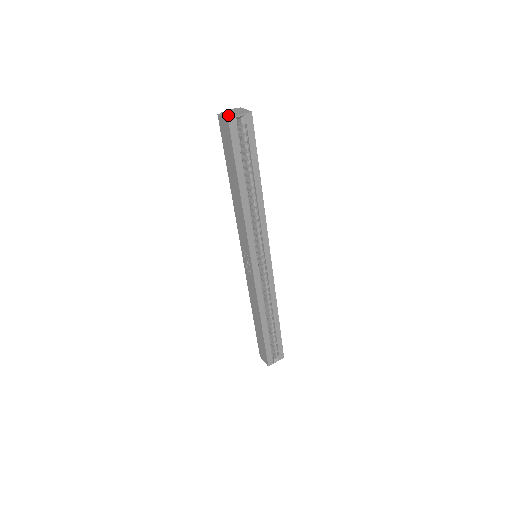
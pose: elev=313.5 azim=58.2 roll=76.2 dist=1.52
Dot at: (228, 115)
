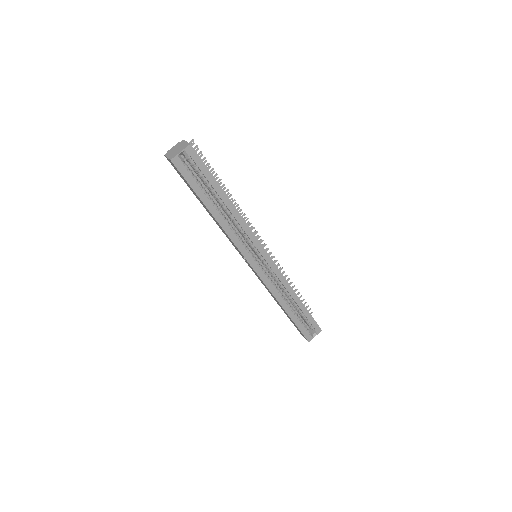
Dot at: (171, 154)
